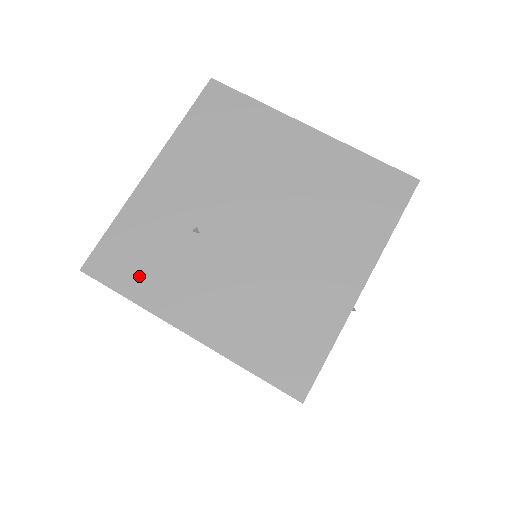
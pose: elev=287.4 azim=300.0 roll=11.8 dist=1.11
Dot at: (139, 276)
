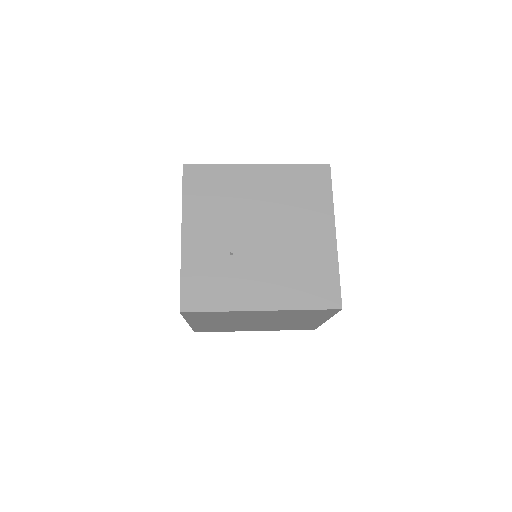
Dot at: (216, 296)
